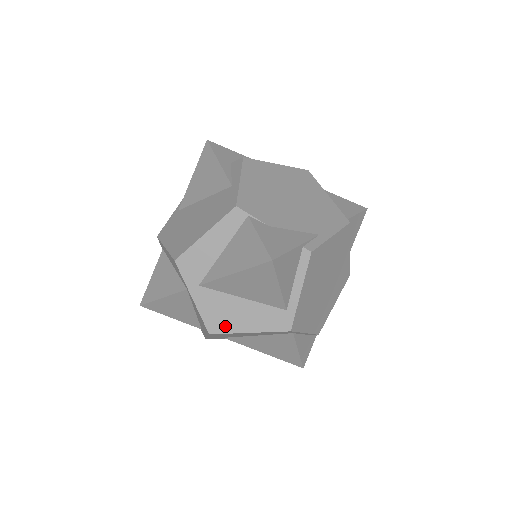
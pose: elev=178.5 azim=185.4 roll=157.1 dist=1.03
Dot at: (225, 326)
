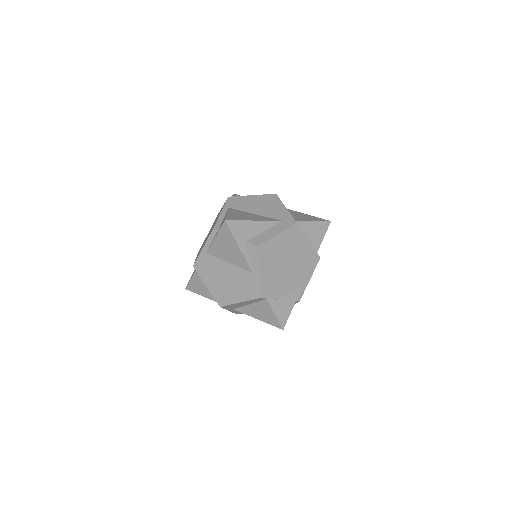
Dot at: occluded
